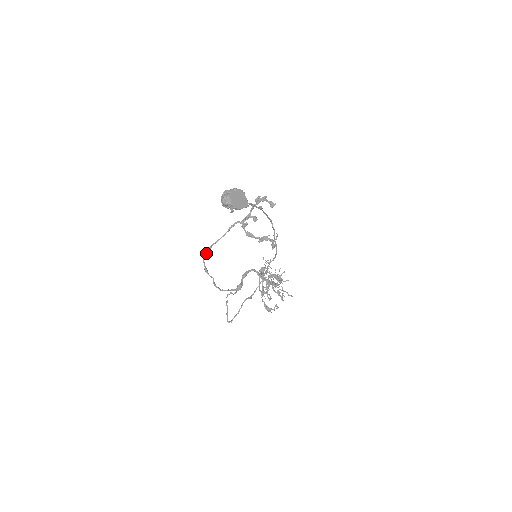
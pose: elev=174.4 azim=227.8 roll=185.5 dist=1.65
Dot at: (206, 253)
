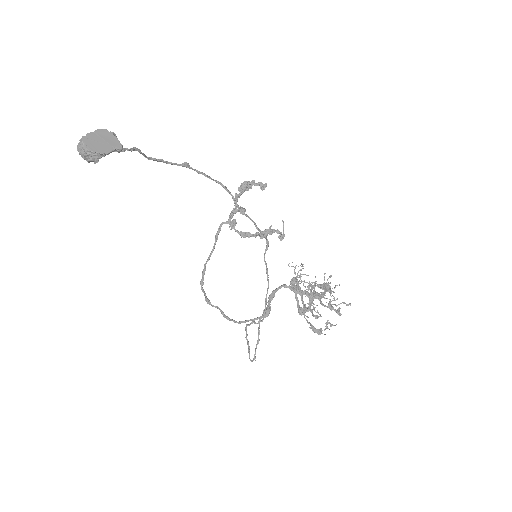
Dot at: (202, 279)
